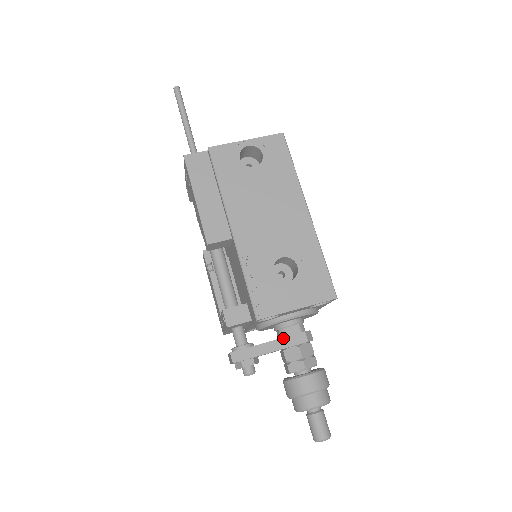
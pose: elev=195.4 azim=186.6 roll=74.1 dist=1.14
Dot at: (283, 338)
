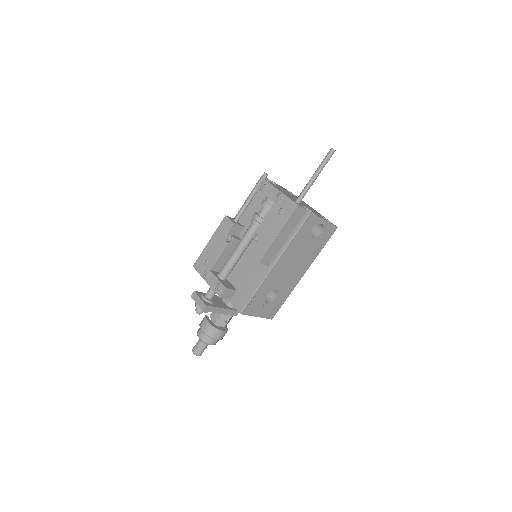
Dot at: (230, 310)
